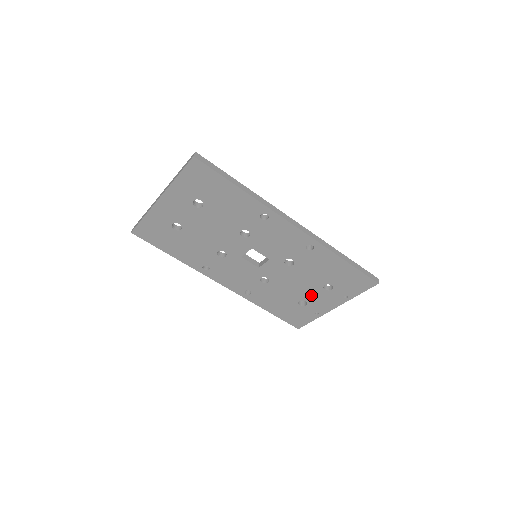
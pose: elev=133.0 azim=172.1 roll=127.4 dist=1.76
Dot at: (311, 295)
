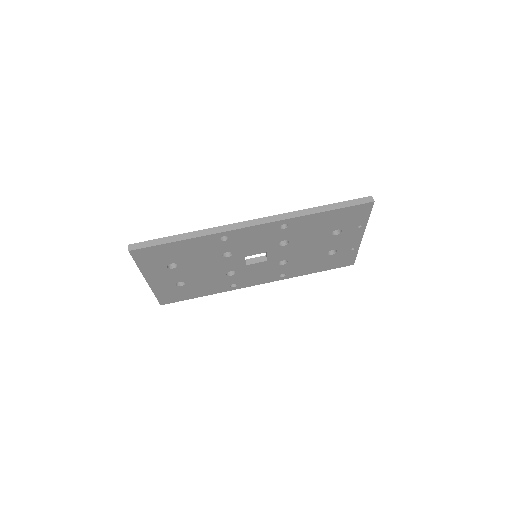
Dot at: (331, 245)
